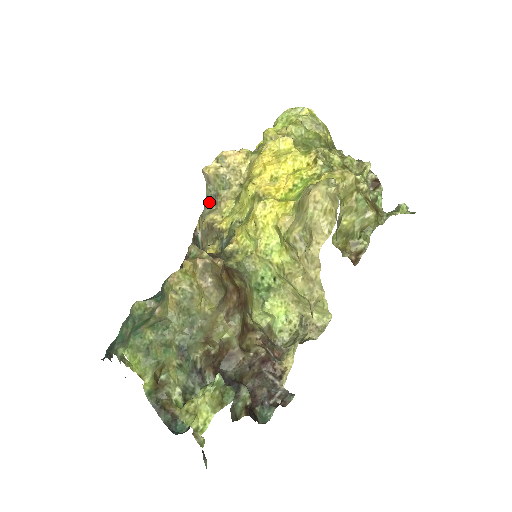
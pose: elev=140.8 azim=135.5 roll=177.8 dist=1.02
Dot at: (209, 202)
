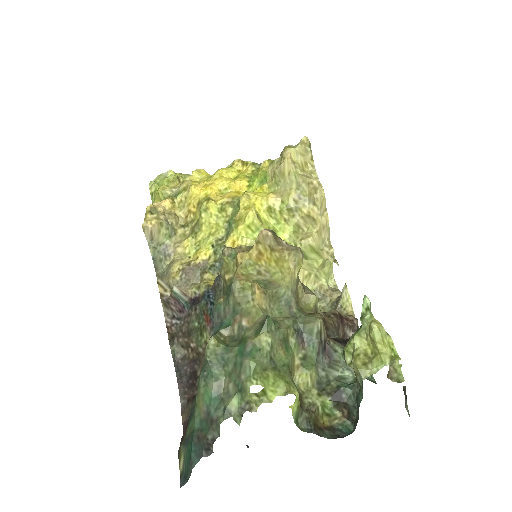
Dot at: (158, 262)
